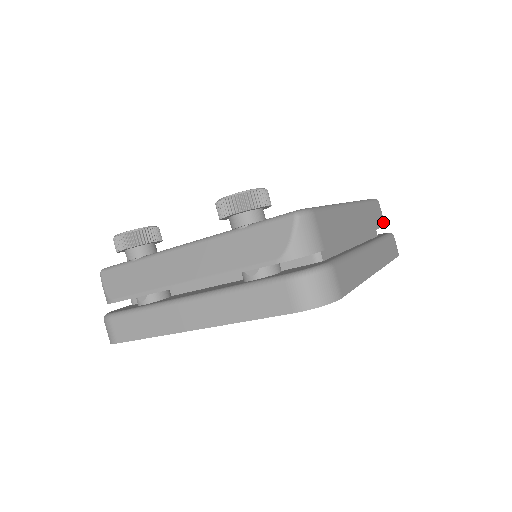
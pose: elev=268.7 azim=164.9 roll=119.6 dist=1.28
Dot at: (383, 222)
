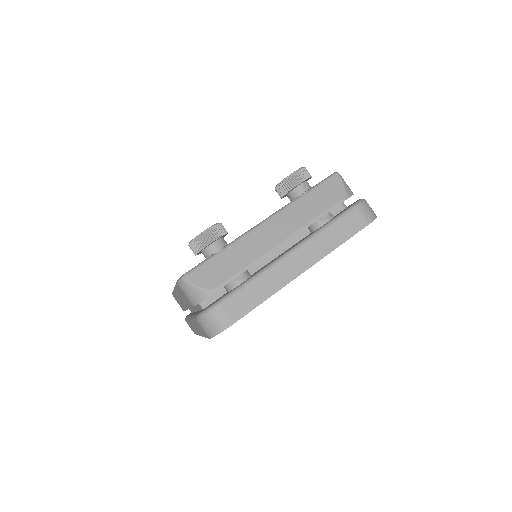
Dot at: occluded
